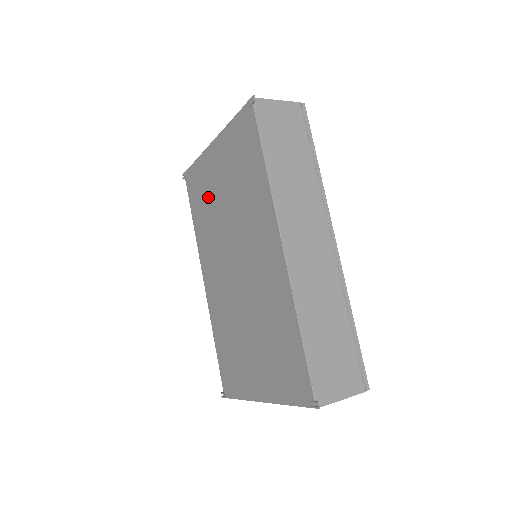
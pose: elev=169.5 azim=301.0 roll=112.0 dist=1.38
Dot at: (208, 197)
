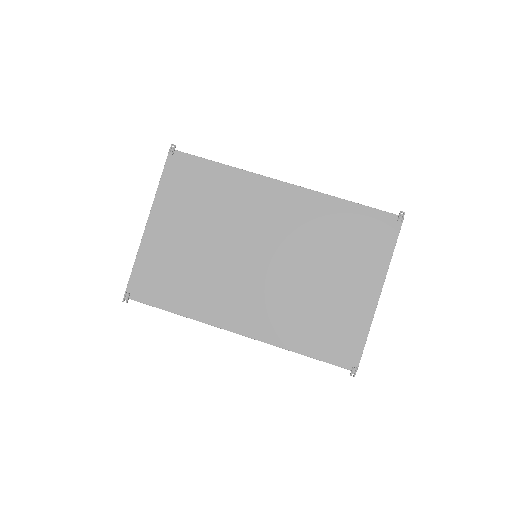
Dot at: (179, 264)
